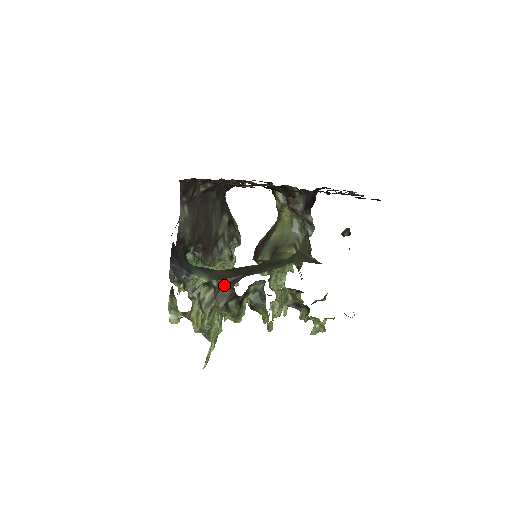
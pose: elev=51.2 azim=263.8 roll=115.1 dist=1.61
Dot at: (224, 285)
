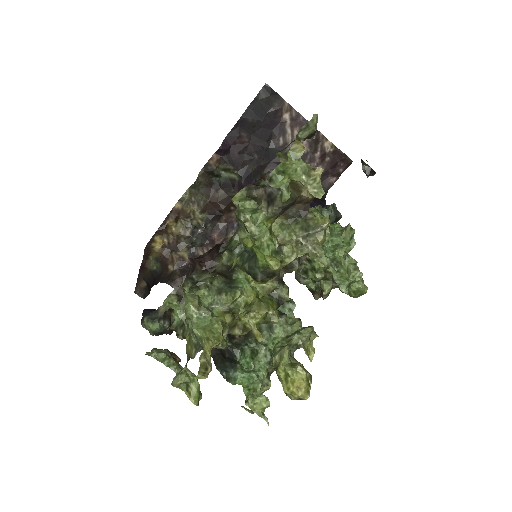
Dot at: (189, 274)
